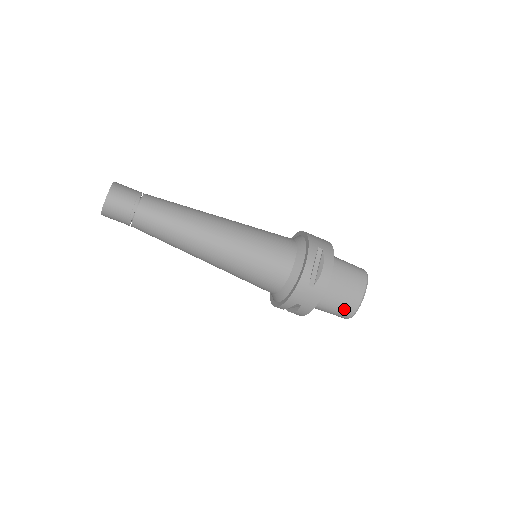
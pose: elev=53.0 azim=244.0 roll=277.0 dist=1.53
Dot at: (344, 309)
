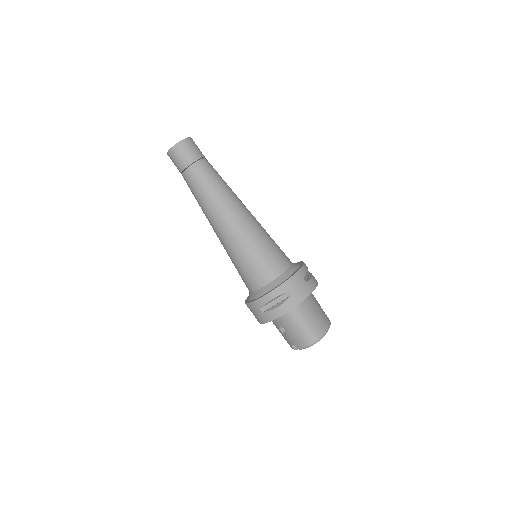
Dot at: (315, 328)
